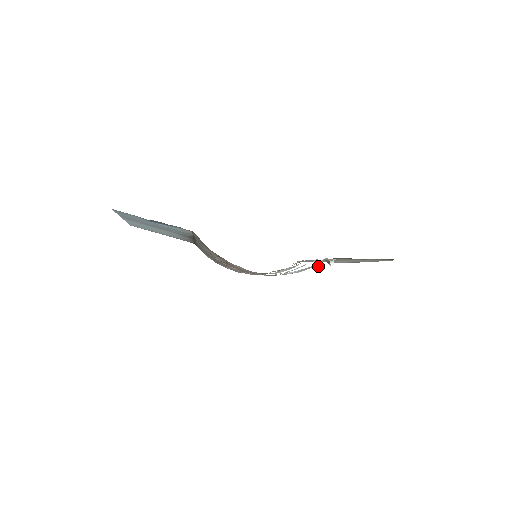
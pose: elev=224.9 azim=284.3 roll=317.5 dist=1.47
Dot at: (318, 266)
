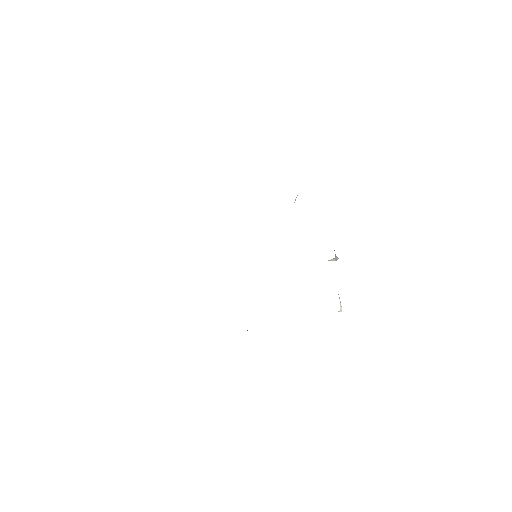
Dot at: occluded
